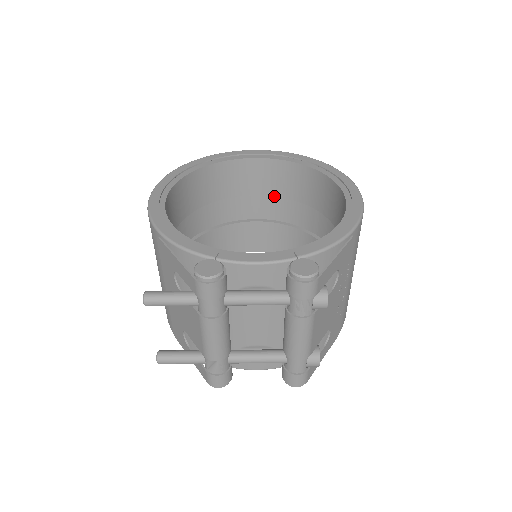
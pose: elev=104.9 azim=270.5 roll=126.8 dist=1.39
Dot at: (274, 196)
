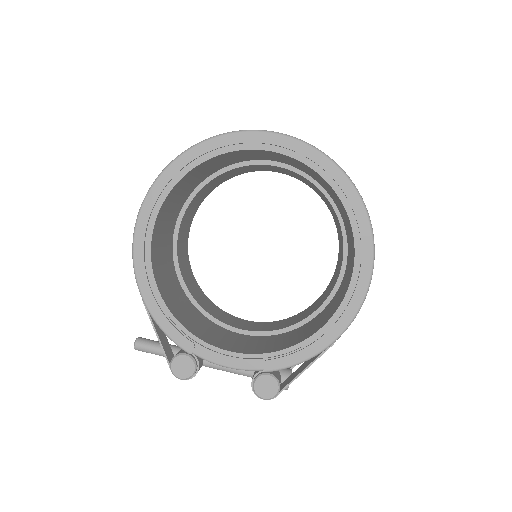
Dot at: occluded
